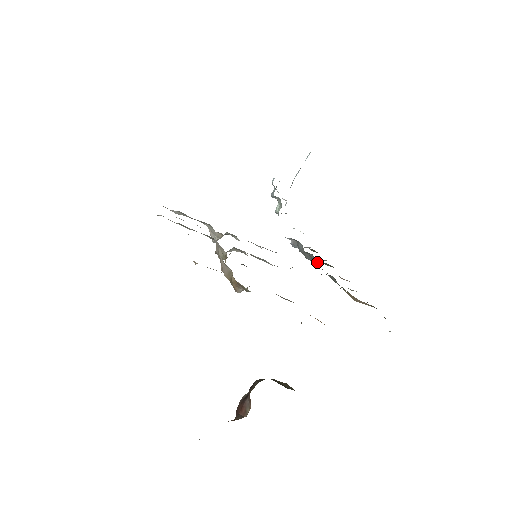
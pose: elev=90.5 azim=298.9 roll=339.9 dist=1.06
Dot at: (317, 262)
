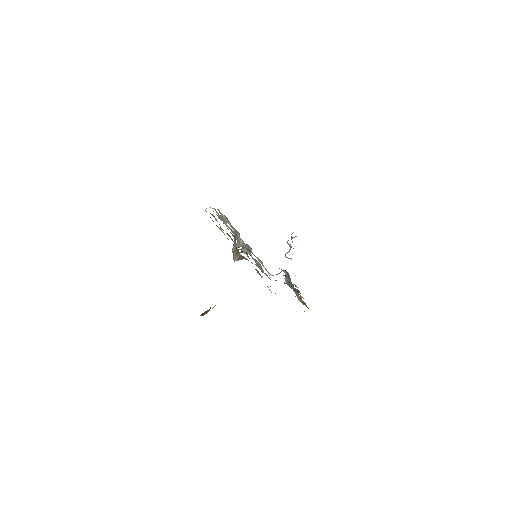
Dot at: occluded
